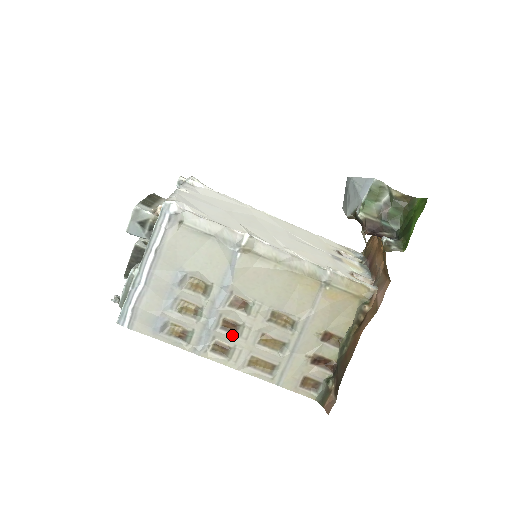
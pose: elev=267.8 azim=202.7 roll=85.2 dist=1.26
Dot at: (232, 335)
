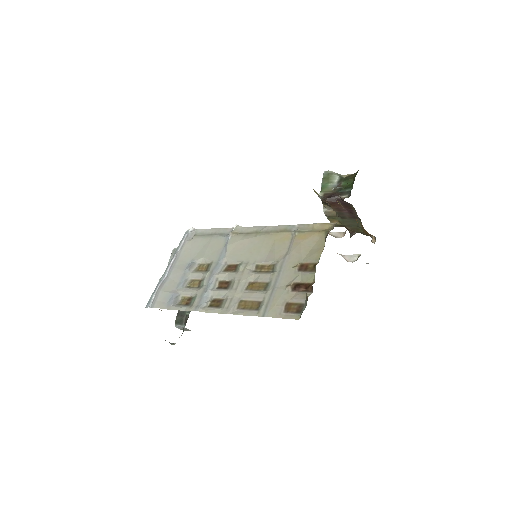
Dot at: (225, 290)
